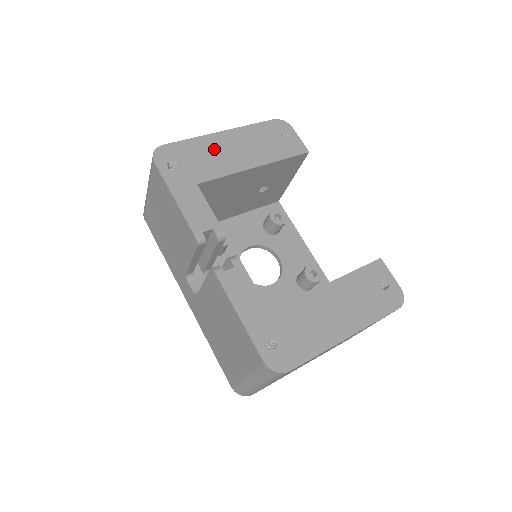
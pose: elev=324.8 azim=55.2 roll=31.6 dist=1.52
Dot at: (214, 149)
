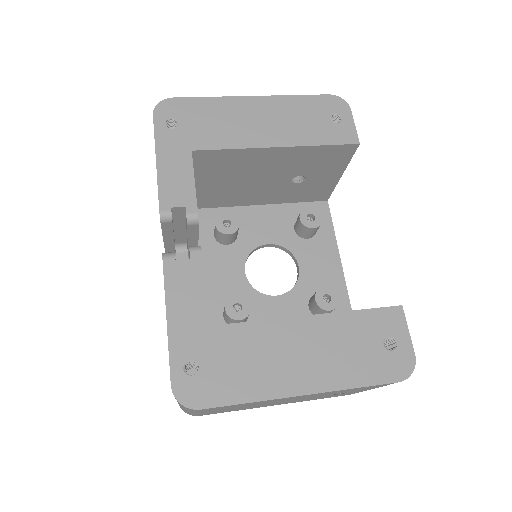
Dot at: (233, 115)
